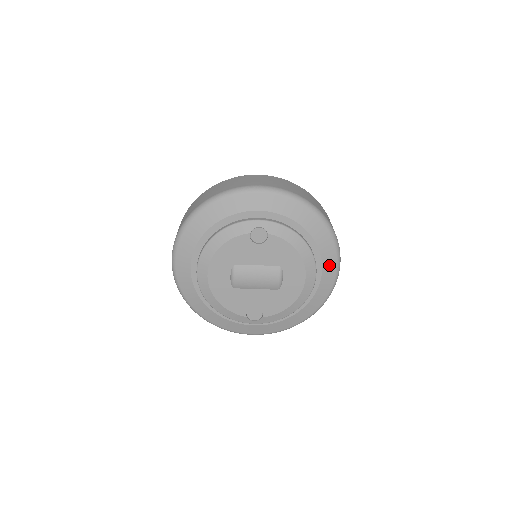
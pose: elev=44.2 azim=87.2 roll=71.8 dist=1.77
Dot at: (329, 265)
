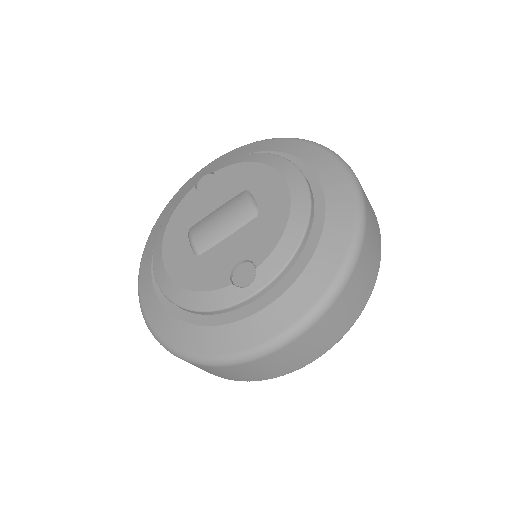
Dot at: (320, 162)
